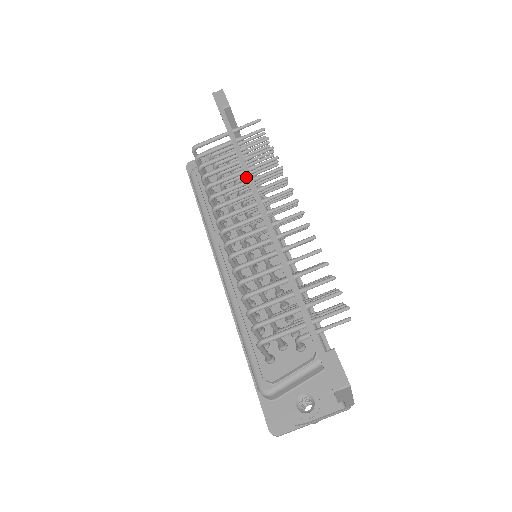
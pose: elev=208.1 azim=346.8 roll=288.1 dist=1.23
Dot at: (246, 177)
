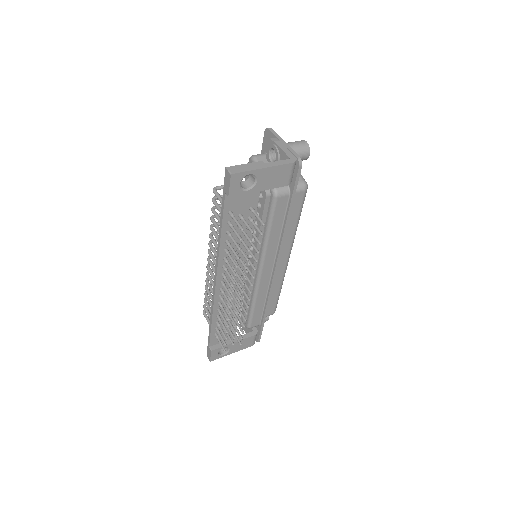
Dot at: (216, 258)
